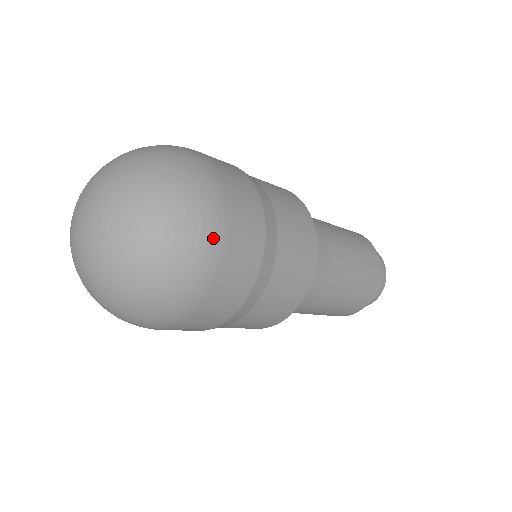
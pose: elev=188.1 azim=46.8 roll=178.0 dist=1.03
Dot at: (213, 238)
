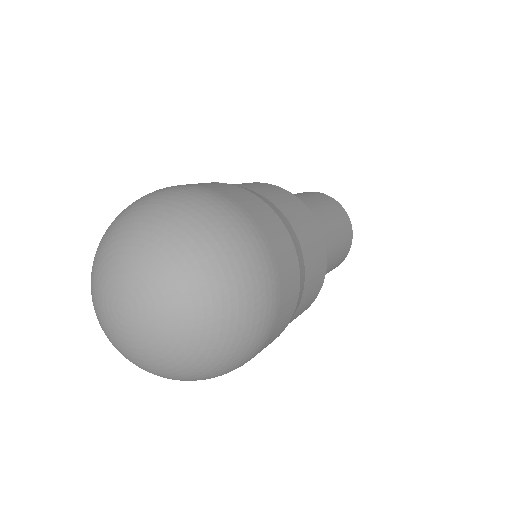
Dot at: (267, 323)
